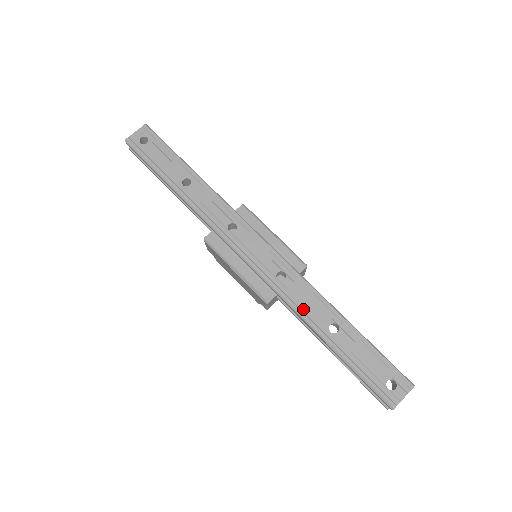
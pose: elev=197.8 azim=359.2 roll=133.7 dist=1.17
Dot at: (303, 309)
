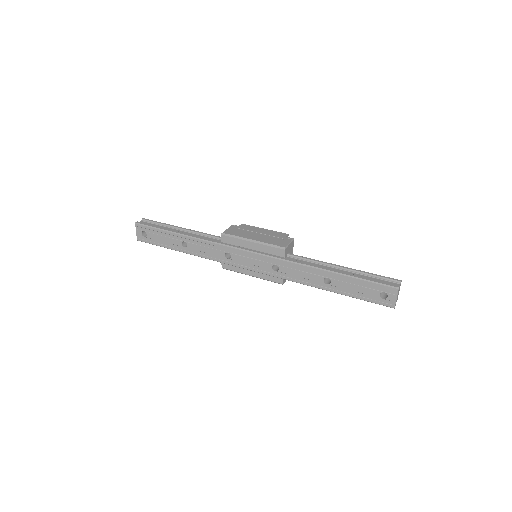
Dot at: (302, 280)
